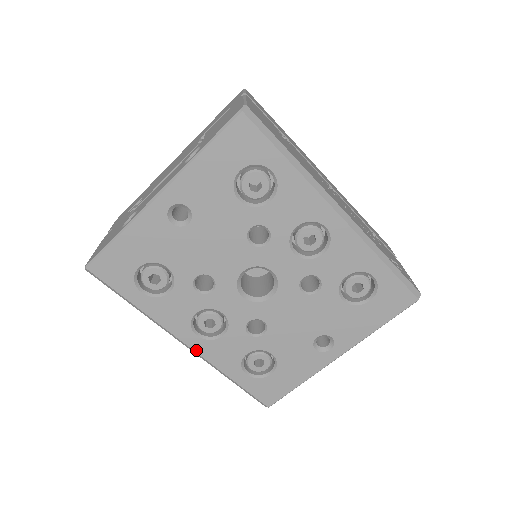
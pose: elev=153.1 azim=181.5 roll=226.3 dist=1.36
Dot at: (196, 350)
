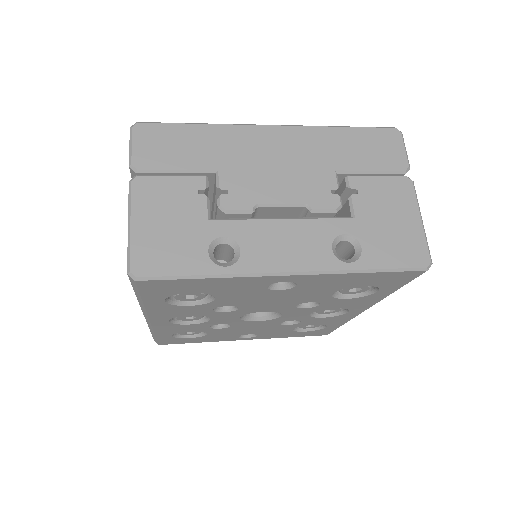
Dot at: (154, 325)
